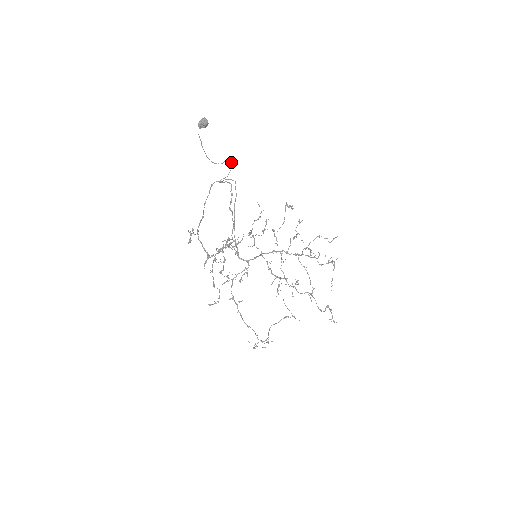
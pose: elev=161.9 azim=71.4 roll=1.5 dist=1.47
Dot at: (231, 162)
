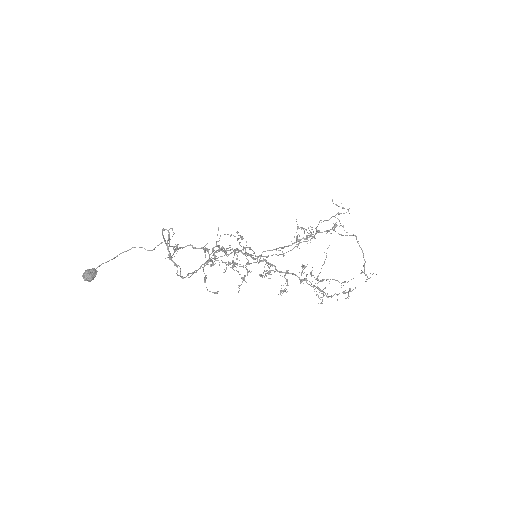
Dot at: (165, 241)
